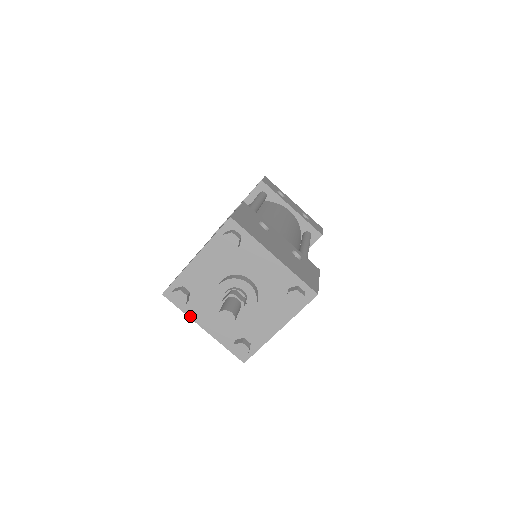
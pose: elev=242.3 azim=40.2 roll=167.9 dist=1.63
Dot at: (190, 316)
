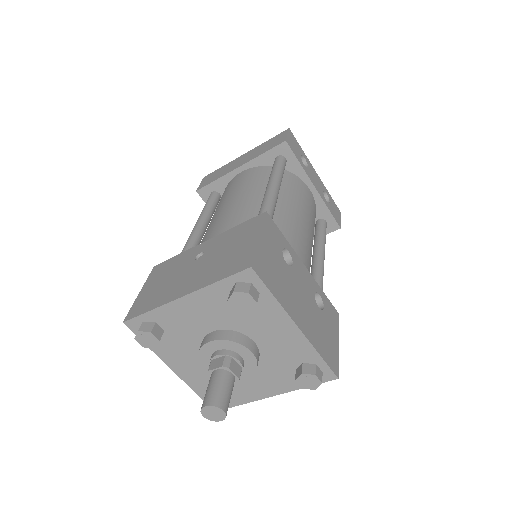
Dot at: (157, 354)
